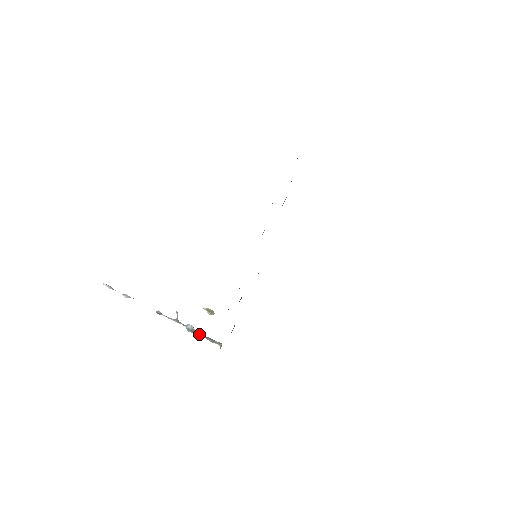
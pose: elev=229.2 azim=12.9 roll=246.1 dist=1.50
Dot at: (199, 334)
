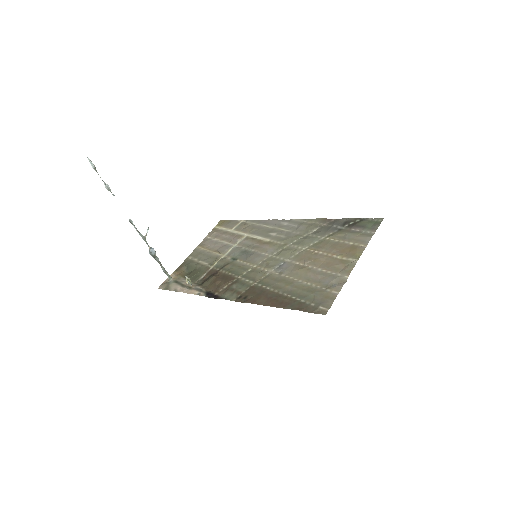
Dot at: (157, 261)
